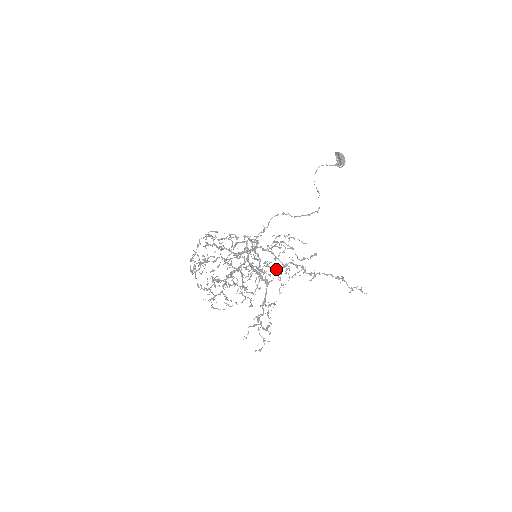
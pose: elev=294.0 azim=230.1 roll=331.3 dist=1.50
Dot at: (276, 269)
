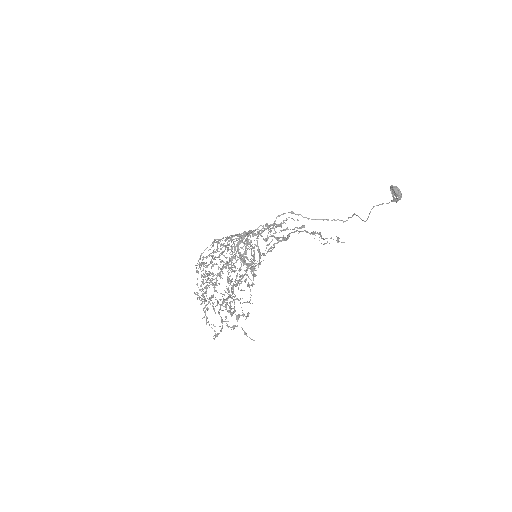
Dot at: occluded
